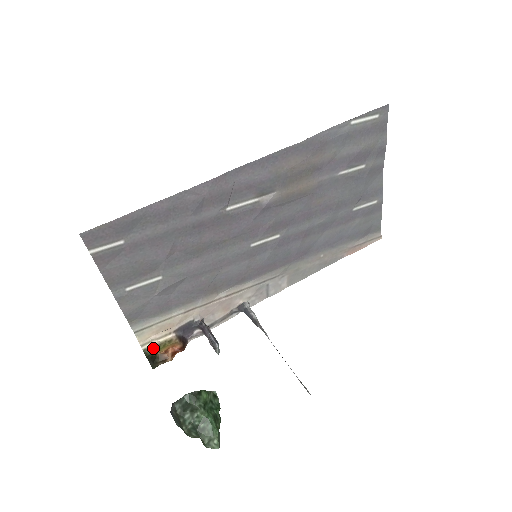
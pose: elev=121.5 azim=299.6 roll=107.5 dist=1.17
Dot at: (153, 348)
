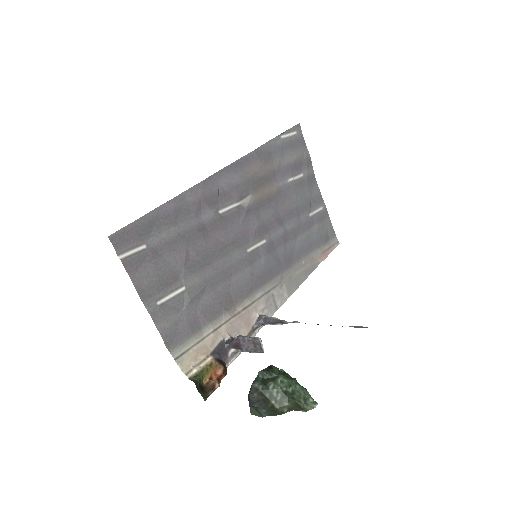
Dot at: (198, 375)
